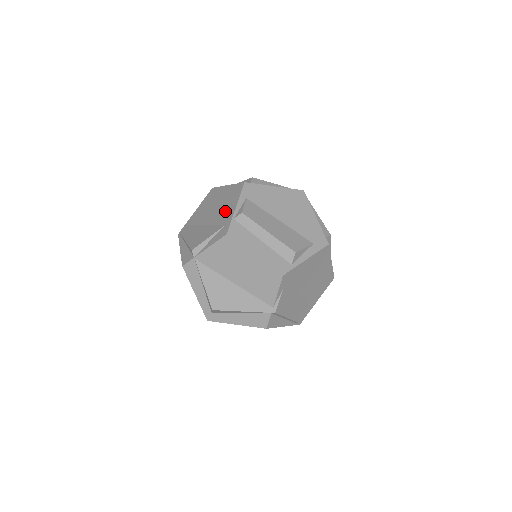
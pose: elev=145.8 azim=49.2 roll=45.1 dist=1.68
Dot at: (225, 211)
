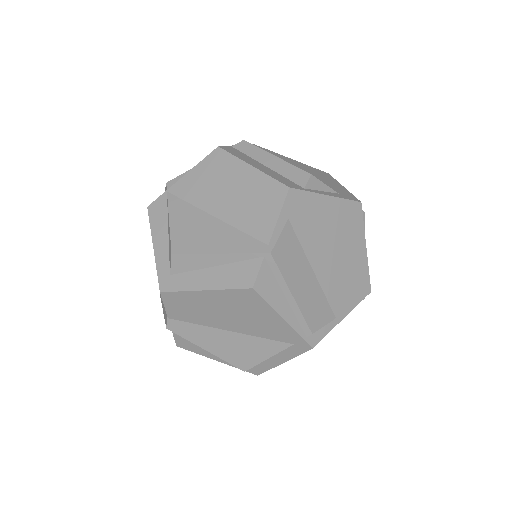
Dot at: occluded
